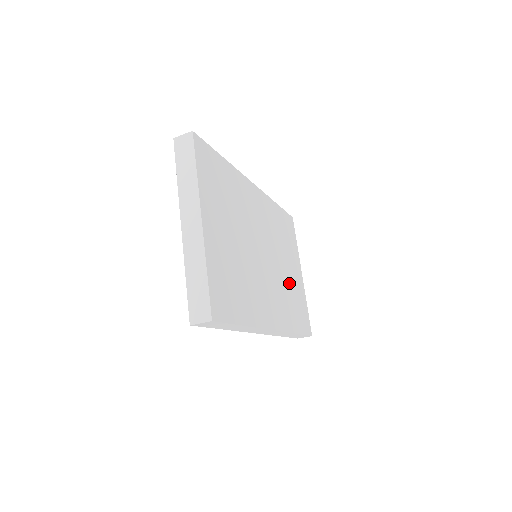
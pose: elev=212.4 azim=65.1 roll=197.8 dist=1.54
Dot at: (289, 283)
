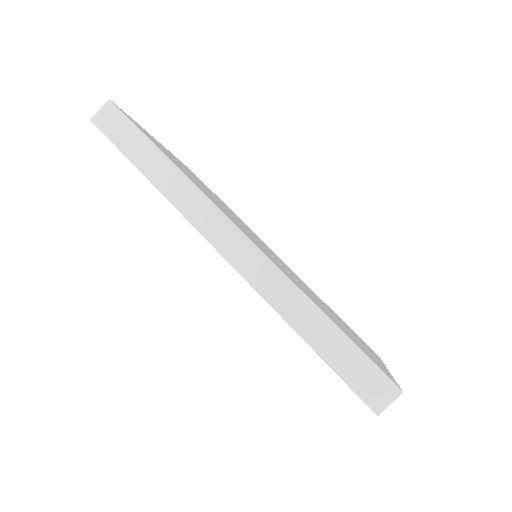
Dot at: occluded
